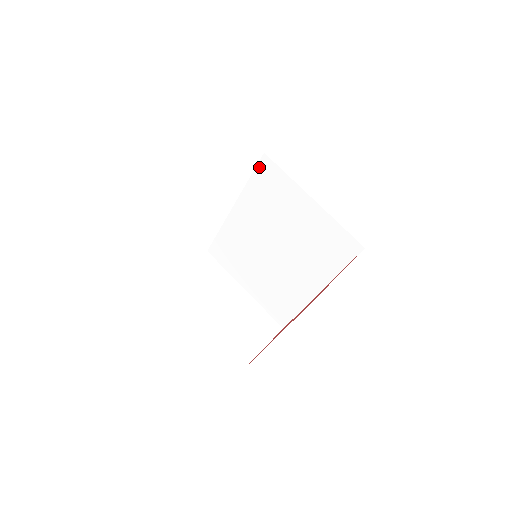
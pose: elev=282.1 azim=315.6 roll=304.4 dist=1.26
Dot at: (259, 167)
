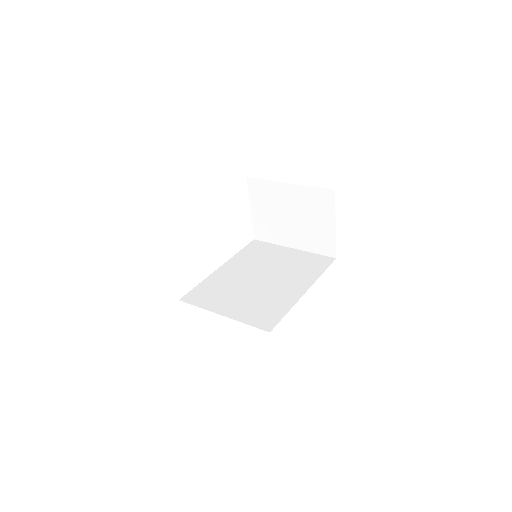
Dot at: (249, 245)
